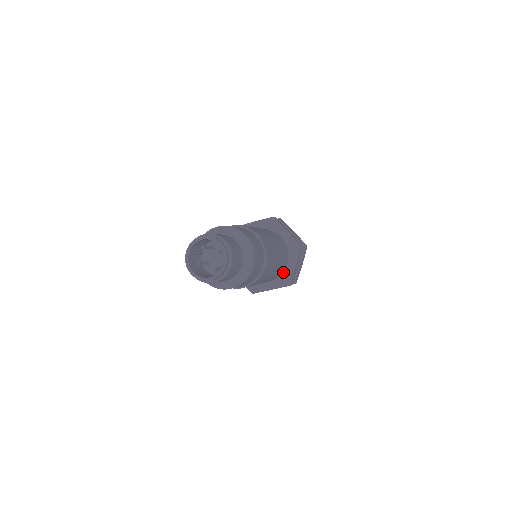
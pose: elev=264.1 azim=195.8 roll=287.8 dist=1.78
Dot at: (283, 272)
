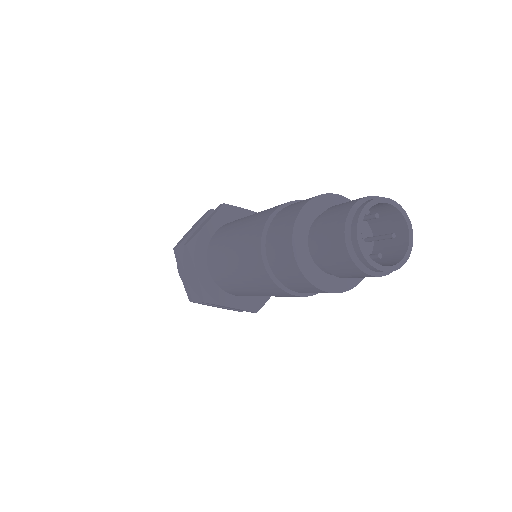
Dot at: occluded
